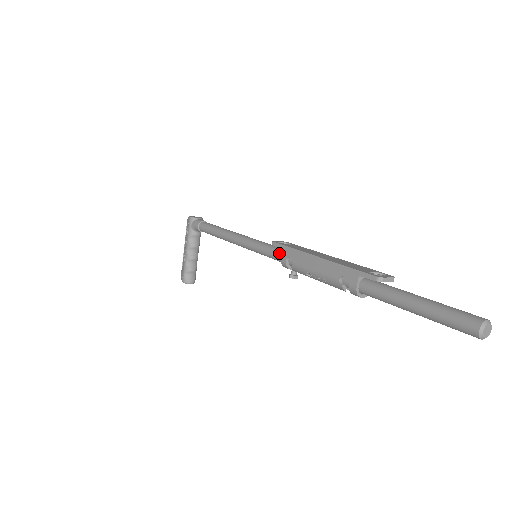
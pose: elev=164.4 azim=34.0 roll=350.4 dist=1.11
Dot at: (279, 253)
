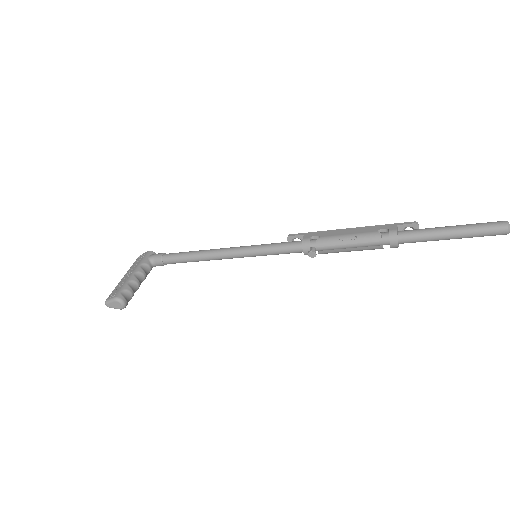
Dot at: (296, 241)
